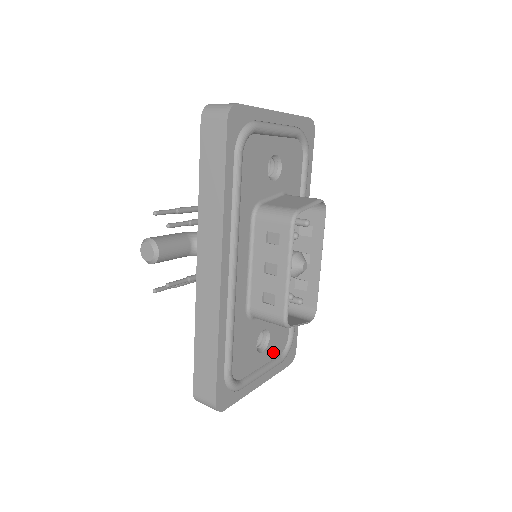
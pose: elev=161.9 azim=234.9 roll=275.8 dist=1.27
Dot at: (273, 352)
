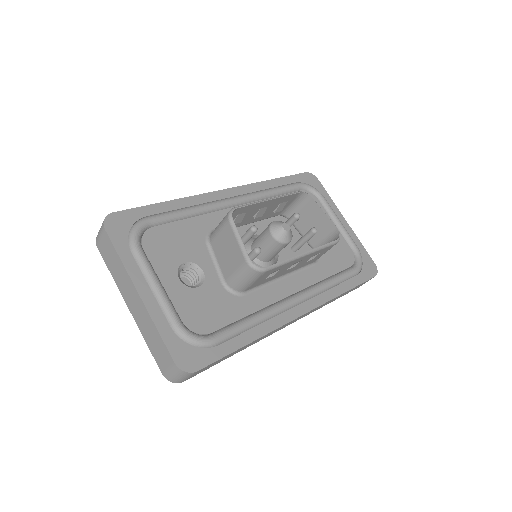
Dot at: (184, 305)
